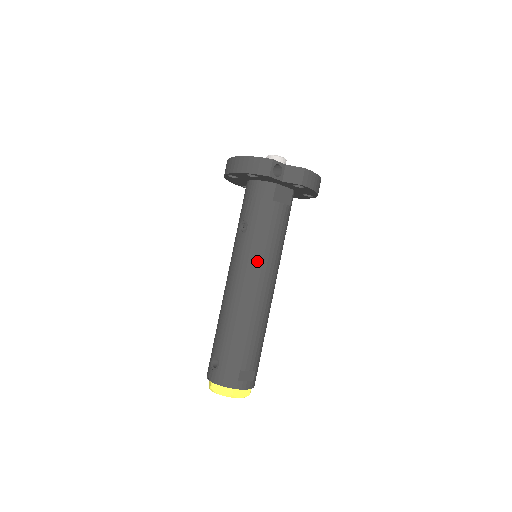
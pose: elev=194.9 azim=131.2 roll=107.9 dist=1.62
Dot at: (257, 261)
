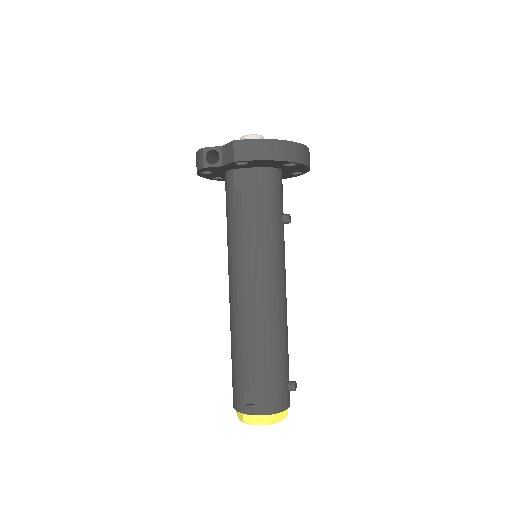
Dot at: (234, 263)
